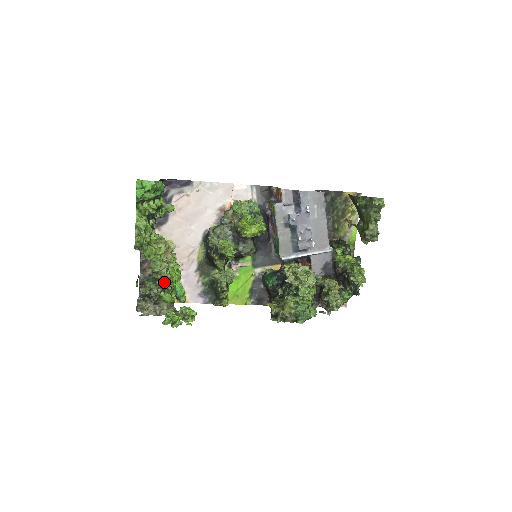
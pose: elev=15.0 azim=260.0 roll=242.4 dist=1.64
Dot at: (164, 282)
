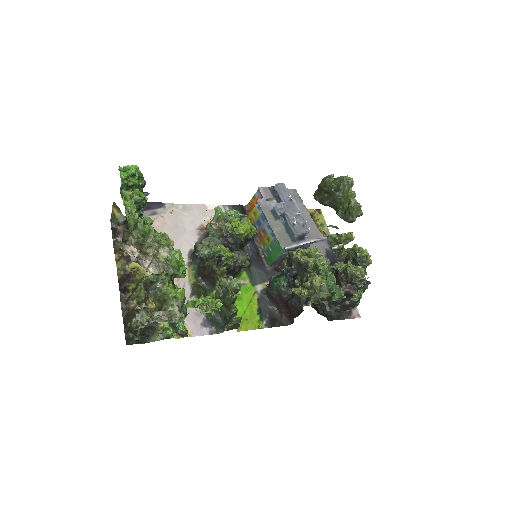
Dot at: (173, 263)
